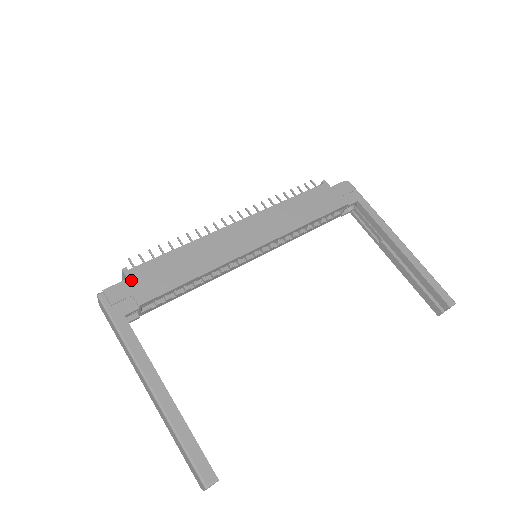
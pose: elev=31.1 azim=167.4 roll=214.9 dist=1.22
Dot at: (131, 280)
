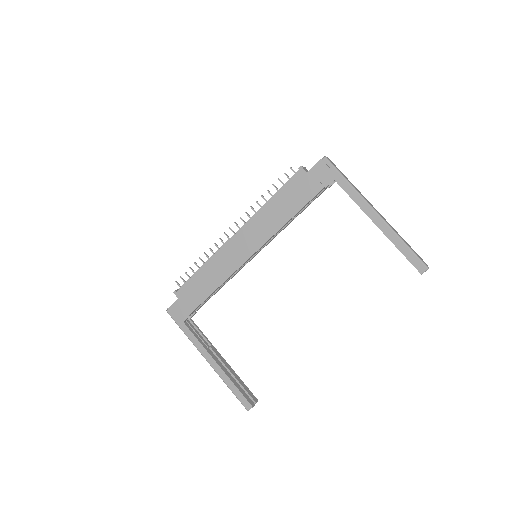
Dot at: (180, 299)
